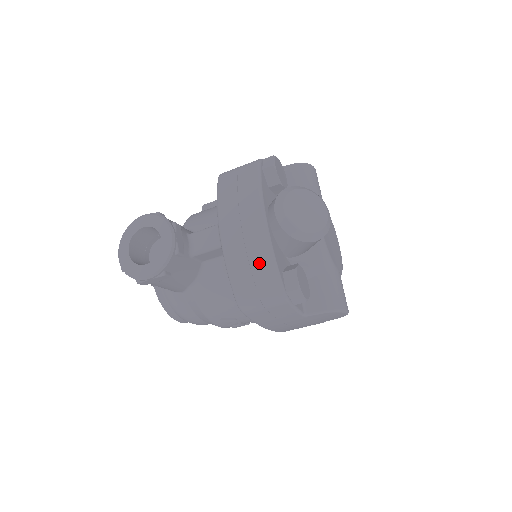
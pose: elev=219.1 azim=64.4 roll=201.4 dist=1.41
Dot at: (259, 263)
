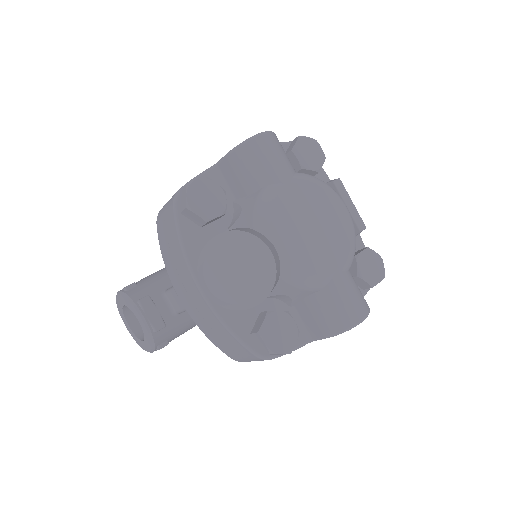
Dot at: (222, 334)
